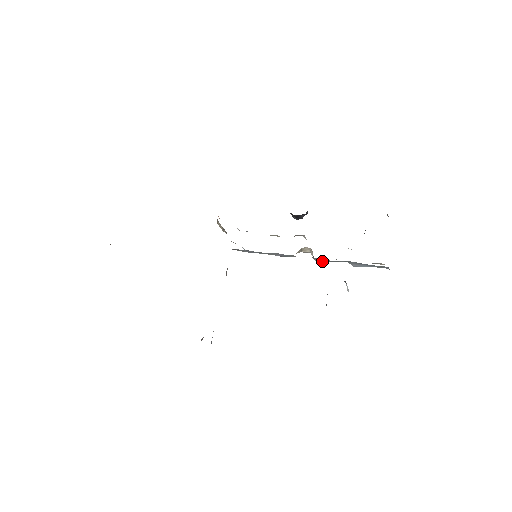
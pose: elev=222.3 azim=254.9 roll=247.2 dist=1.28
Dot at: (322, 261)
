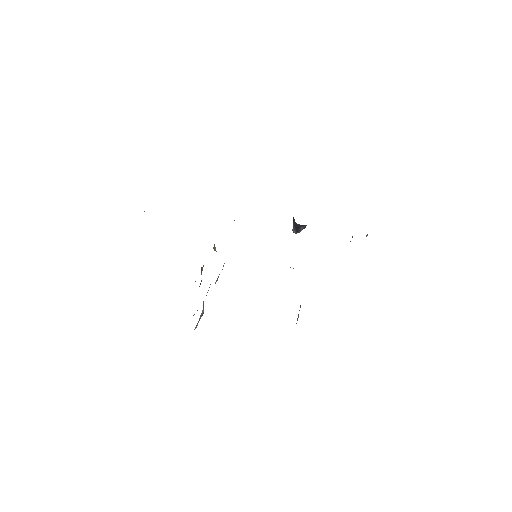
Dot at: occluded
